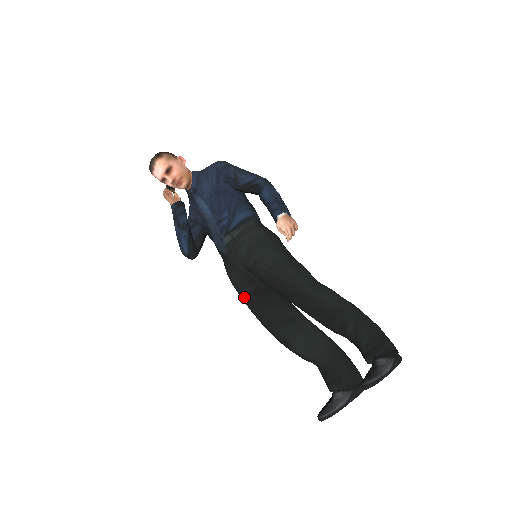
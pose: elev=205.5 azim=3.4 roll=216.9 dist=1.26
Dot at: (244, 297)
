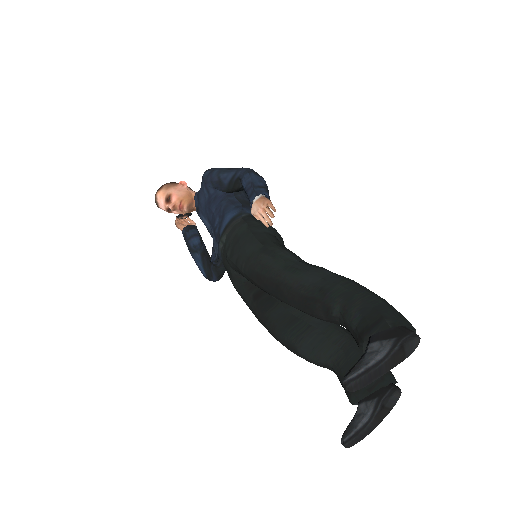
Dot at: (248, 306)
